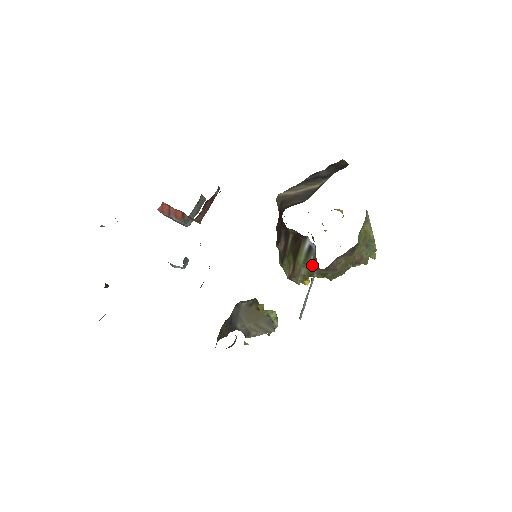
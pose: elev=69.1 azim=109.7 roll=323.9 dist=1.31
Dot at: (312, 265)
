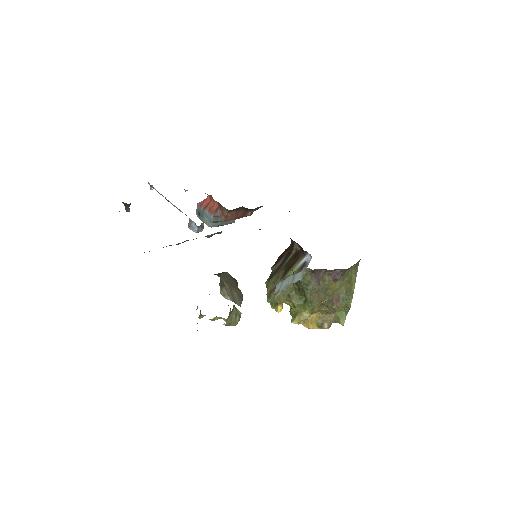
Dot at: occluded
